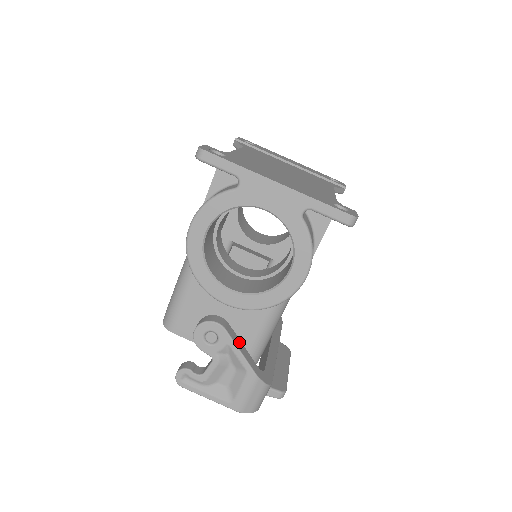
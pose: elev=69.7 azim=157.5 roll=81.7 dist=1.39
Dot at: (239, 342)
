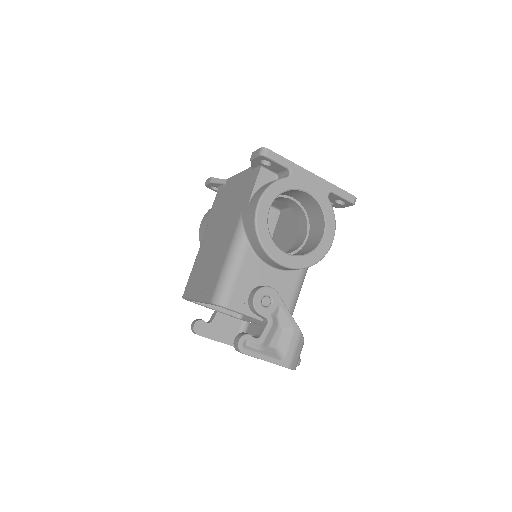
Dot at: occluded
